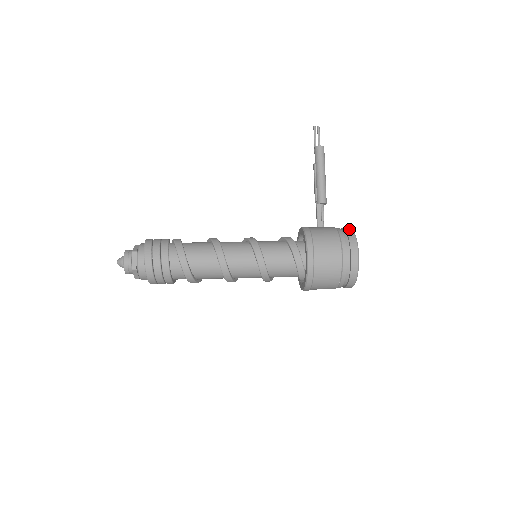
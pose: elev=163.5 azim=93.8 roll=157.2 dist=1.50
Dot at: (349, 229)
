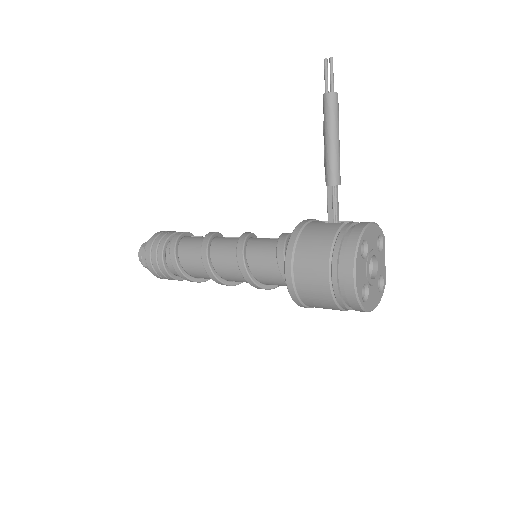
Dot at: (358, 229)
